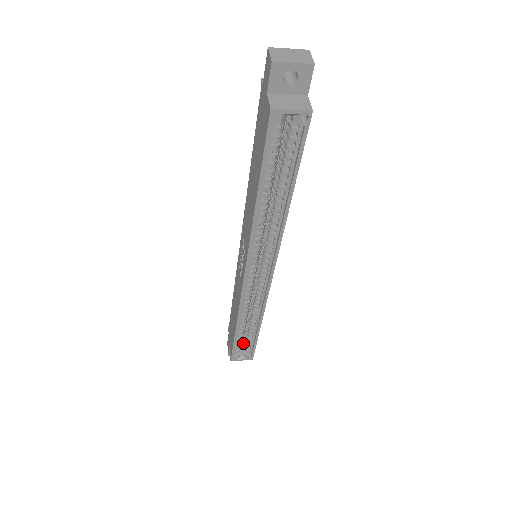
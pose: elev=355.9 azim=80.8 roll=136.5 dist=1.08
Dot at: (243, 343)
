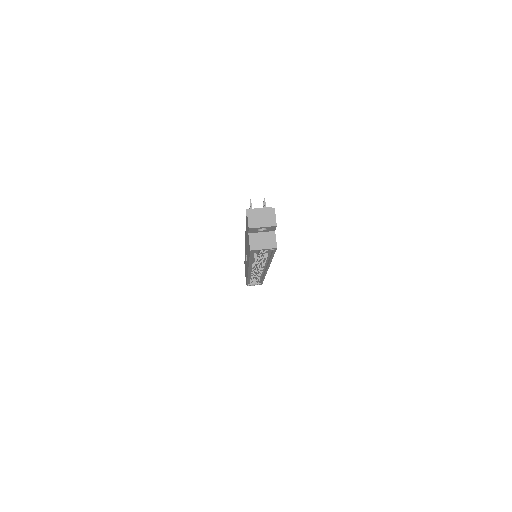
Dot at: (254, 278)
